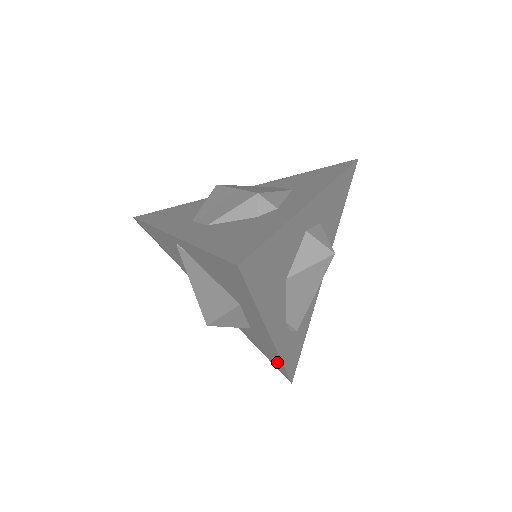
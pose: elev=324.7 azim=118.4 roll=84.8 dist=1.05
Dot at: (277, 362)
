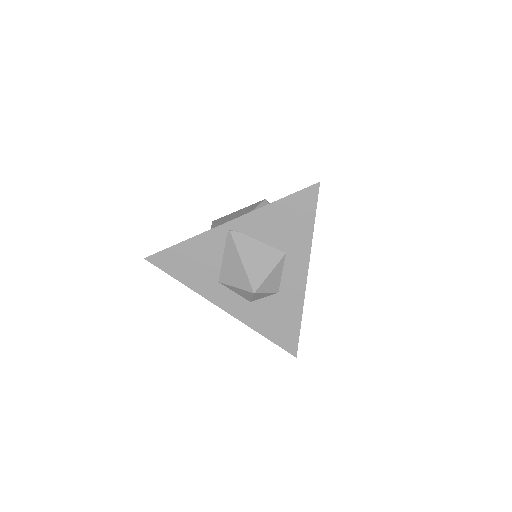
Dot at: (292, 327)
